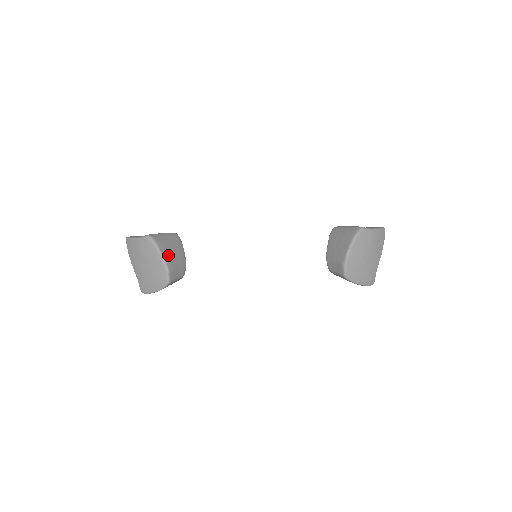
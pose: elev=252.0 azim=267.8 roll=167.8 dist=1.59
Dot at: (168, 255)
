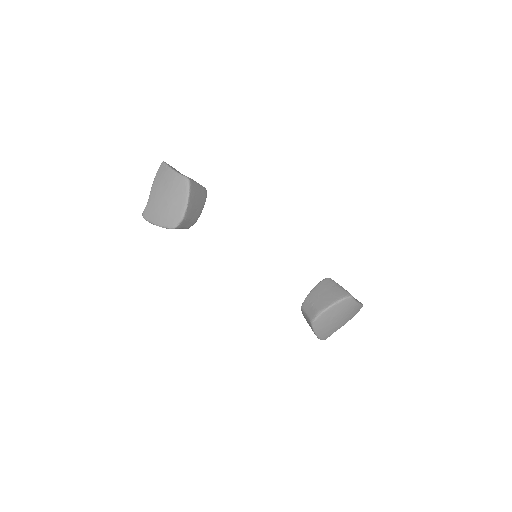
Dot at: (192, 205)
